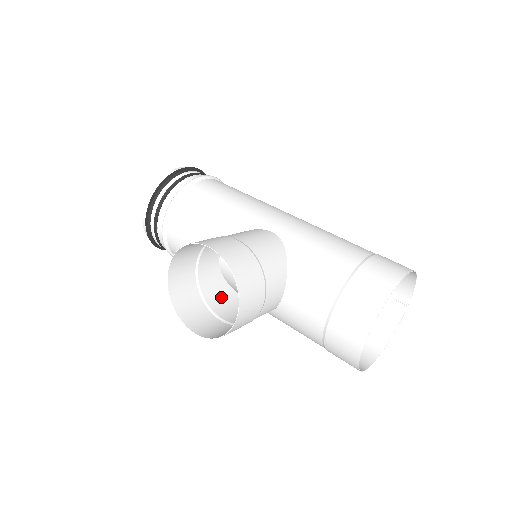
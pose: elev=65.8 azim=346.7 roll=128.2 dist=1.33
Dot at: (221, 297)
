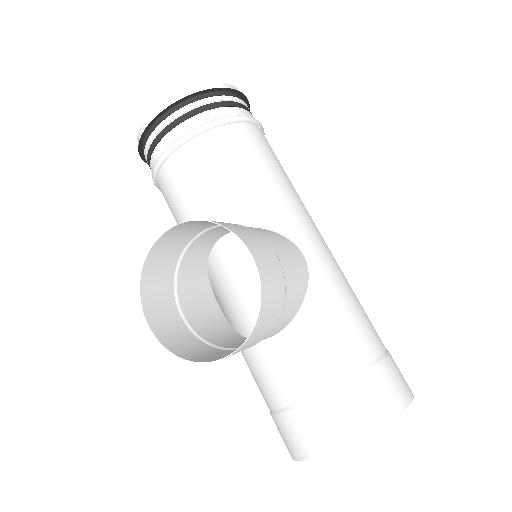
Dot at: (193, 283)
